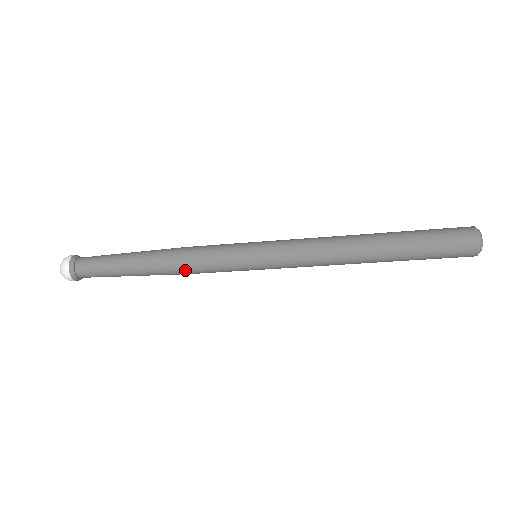
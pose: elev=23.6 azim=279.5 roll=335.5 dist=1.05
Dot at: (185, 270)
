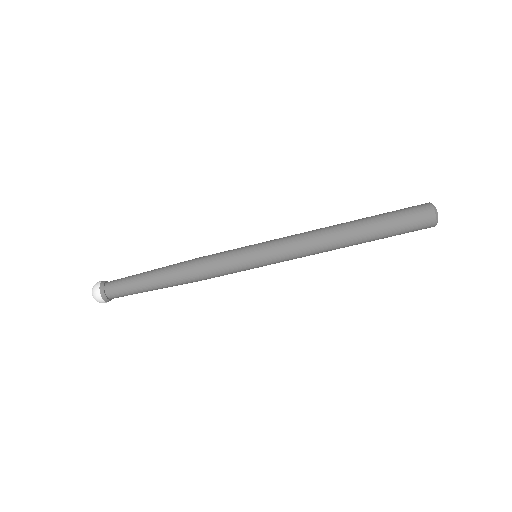
Dot at: (196, 269)
